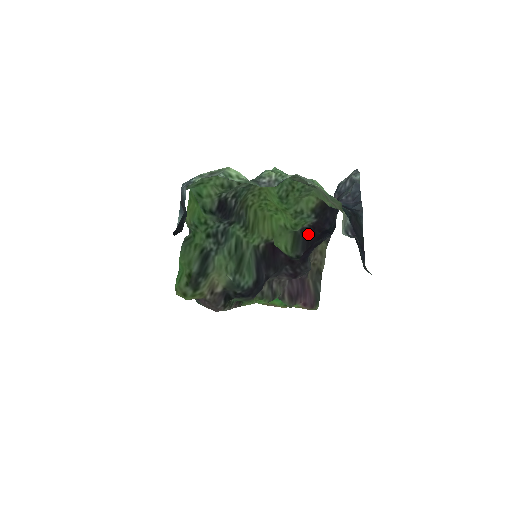
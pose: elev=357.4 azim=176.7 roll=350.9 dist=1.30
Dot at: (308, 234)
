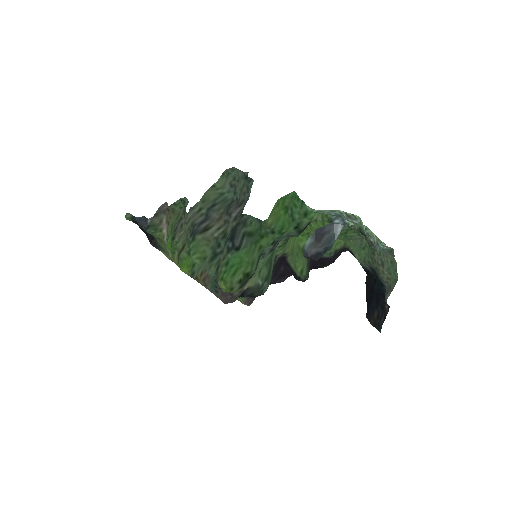
Dot at: (312, 262)
